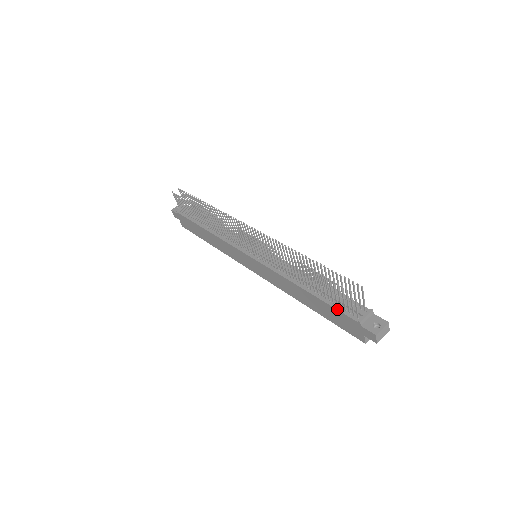
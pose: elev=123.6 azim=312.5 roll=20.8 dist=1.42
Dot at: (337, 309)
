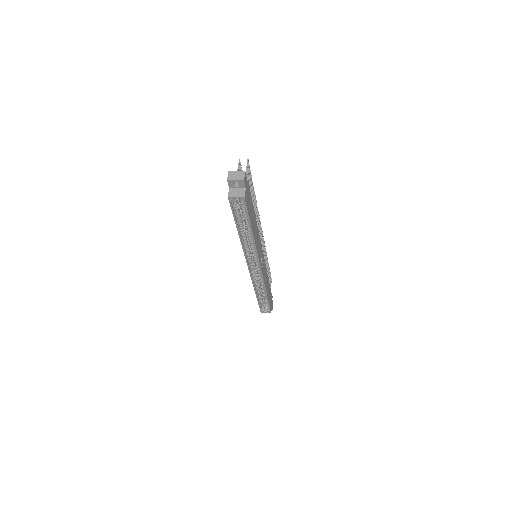
Dot at: occluded
